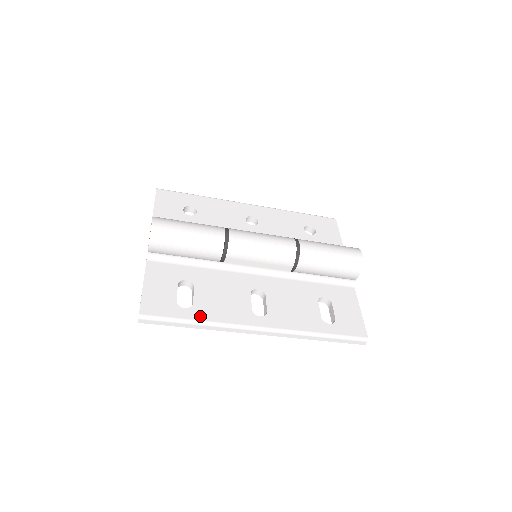
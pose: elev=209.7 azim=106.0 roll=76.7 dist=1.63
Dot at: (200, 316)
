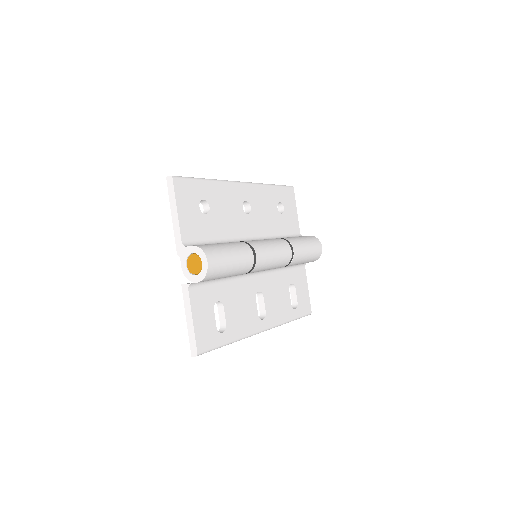
Dot at: (232, 336)
